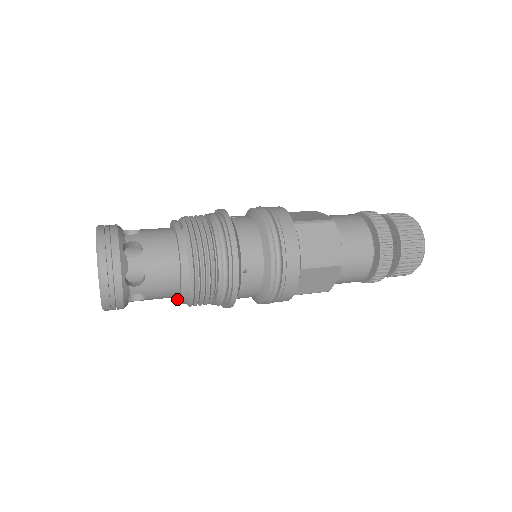
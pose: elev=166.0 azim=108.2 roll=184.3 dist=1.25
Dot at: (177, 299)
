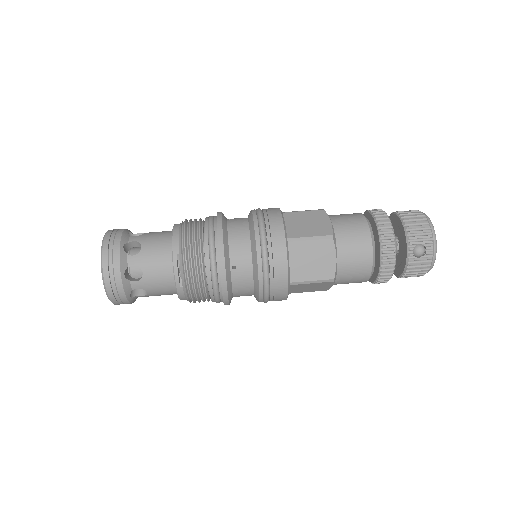
Dot at: occluded
